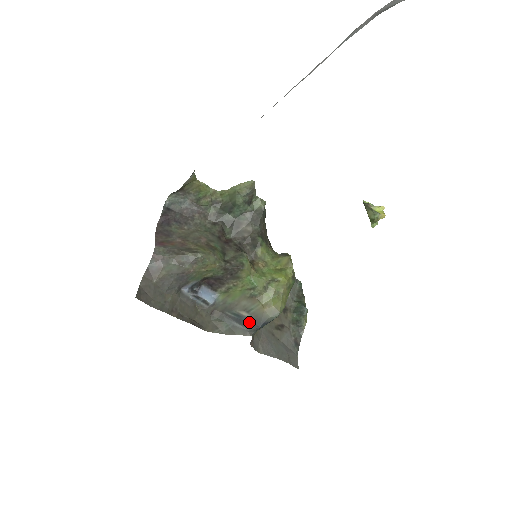
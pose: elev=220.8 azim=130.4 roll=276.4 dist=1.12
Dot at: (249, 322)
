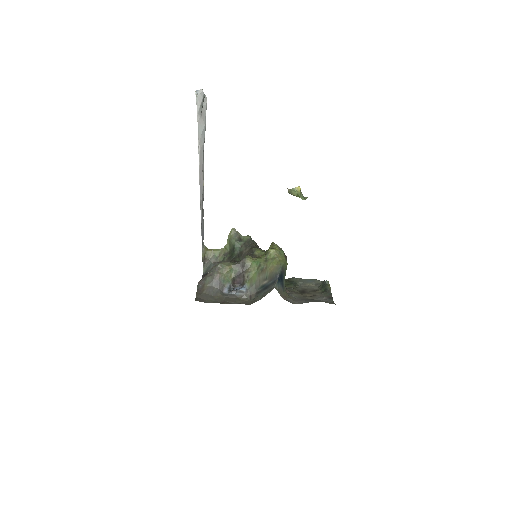
Dot at: (270, 284)
